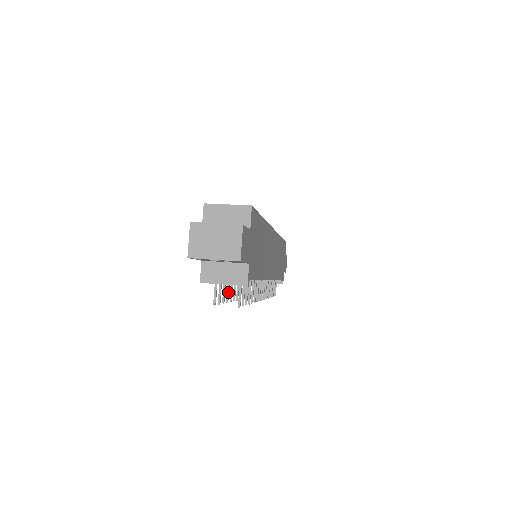
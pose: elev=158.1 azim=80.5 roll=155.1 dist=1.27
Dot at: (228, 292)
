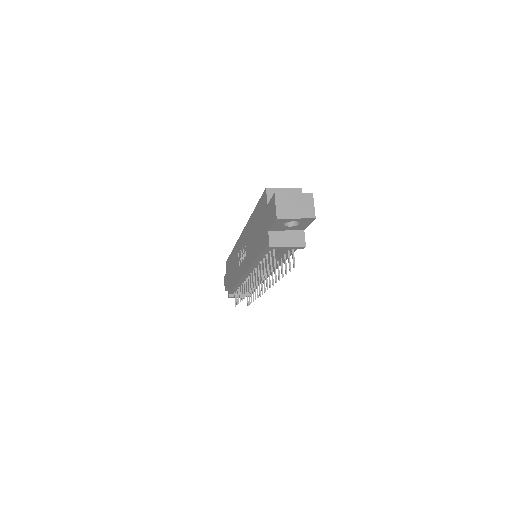
Dot at: (265, 270)
